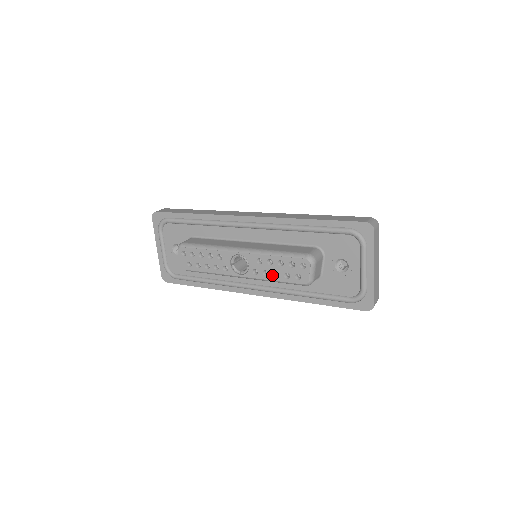
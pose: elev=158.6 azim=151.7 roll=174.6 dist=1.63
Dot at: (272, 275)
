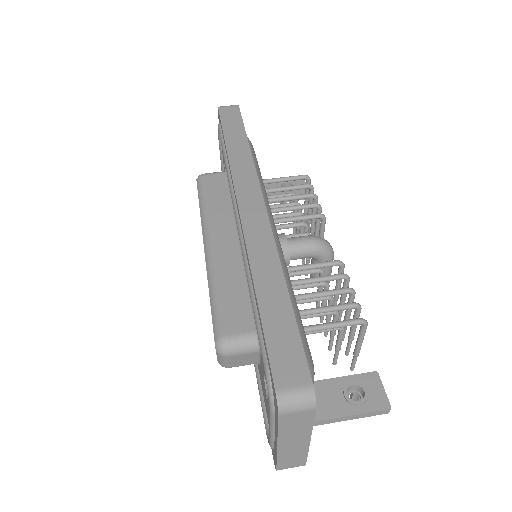
Dot at: occluded
